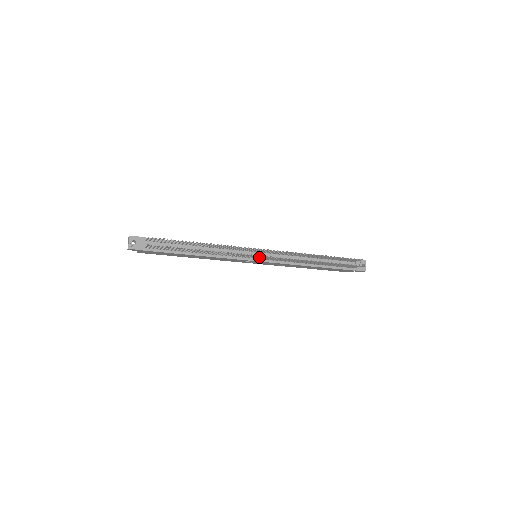
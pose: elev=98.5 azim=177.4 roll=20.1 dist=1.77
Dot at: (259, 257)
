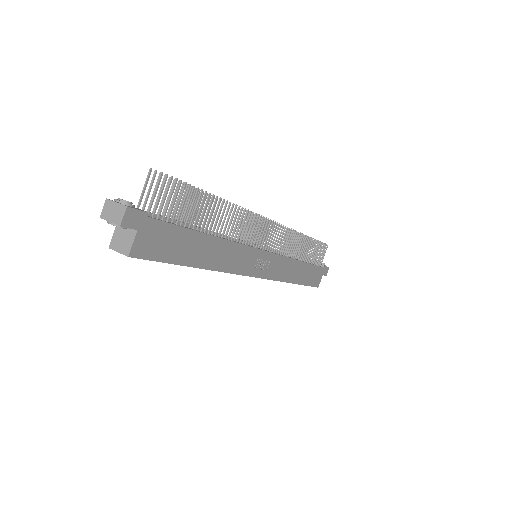
Dot at: (265, 240)
